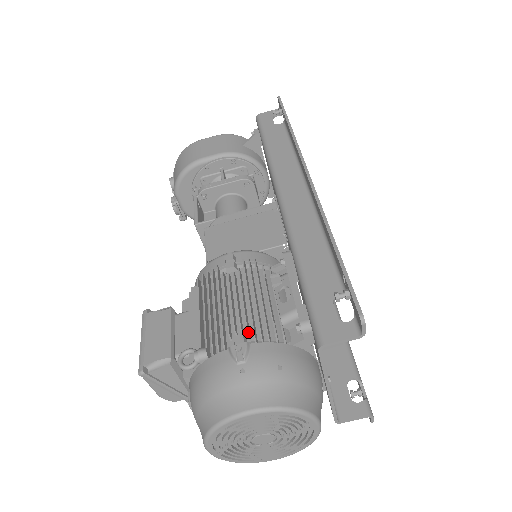
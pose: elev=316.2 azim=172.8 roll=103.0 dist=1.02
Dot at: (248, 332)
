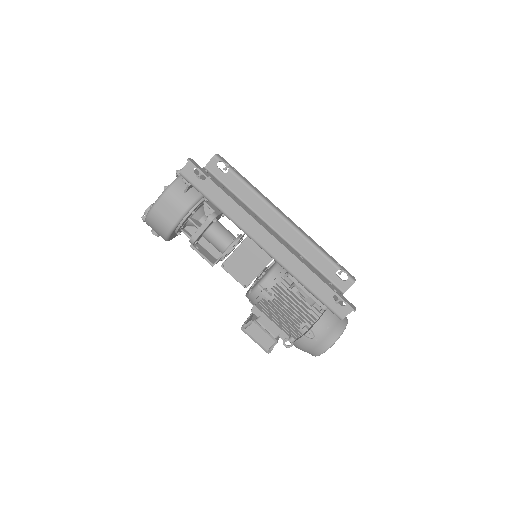
Dot at: (305, 323)
